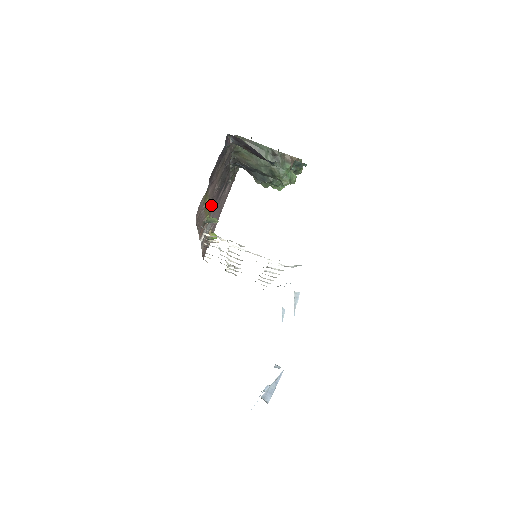
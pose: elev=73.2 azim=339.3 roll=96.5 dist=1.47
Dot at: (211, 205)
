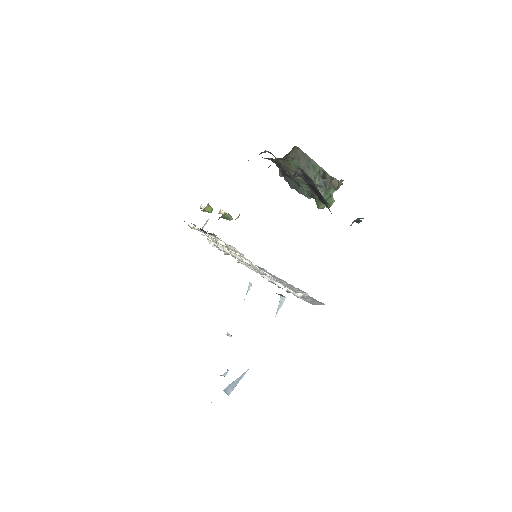
Dot at: occluded
